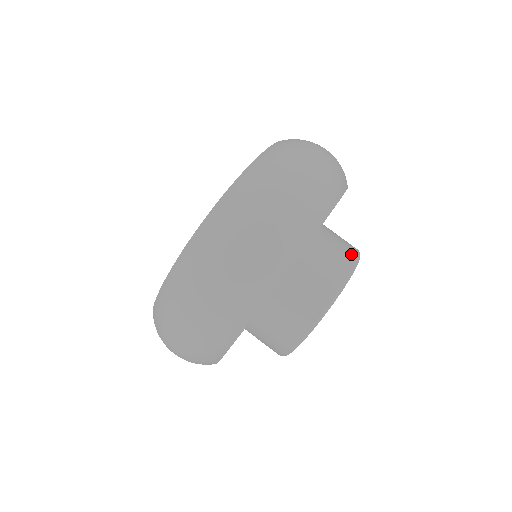
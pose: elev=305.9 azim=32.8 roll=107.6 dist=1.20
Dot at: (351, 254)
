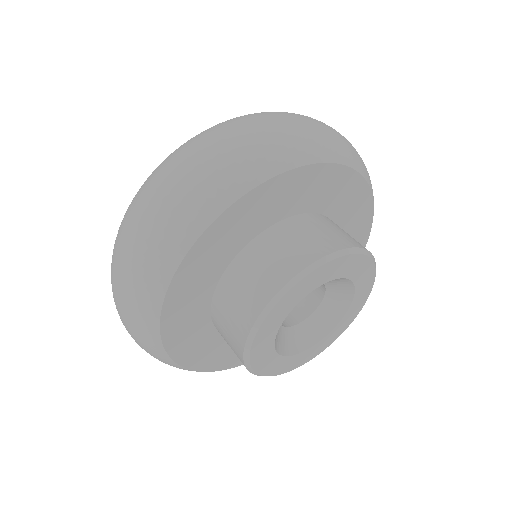
Dot at: (325, 247)
